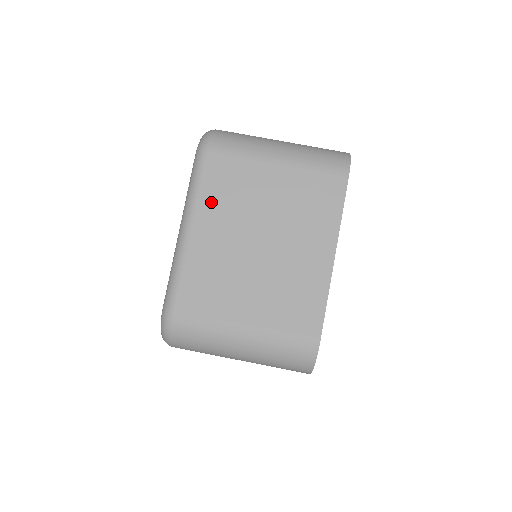
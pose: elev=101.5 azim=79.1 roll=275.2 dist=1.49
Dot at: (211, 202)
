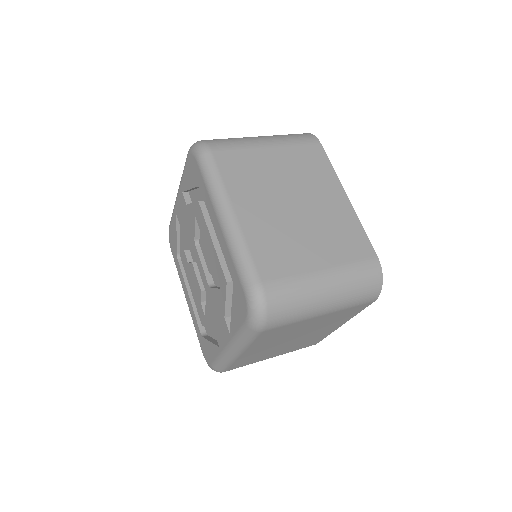
Dot at: (237, 186)
